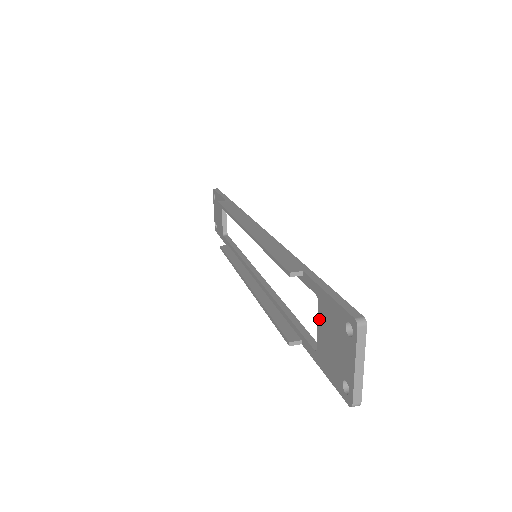
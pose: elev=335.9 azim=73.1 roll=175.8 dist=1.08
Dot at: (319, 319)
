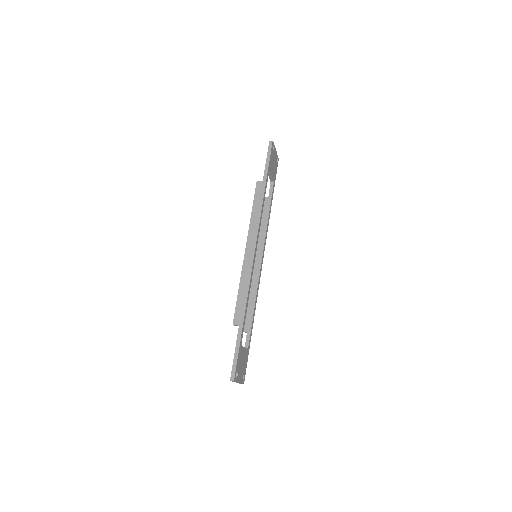
Dot at: occluded
